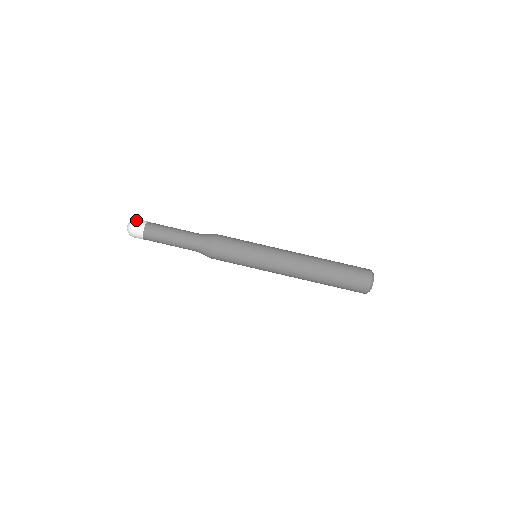
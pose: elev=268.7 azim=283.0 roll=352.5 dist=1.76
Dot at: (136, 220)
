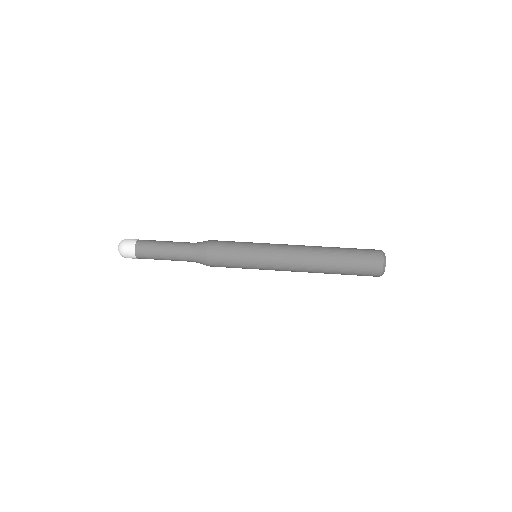
Dot at: occluded
